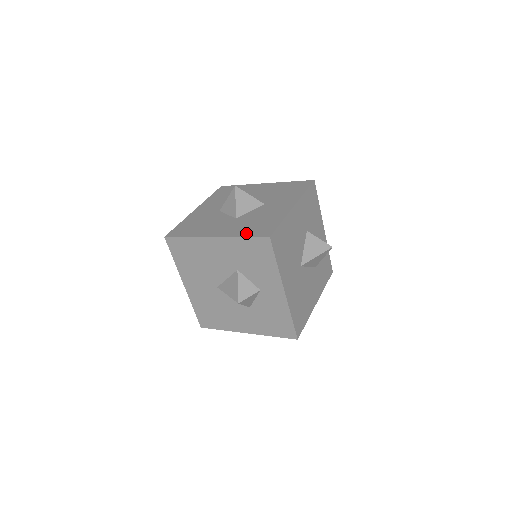
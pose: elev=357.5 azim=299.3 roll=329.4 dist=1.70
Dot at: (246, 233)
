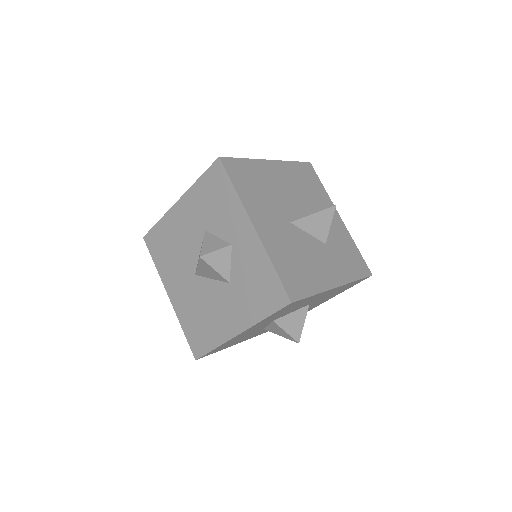
Dot at: occluded
